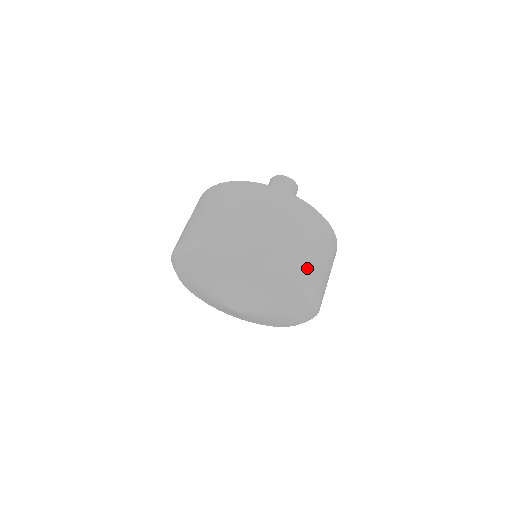
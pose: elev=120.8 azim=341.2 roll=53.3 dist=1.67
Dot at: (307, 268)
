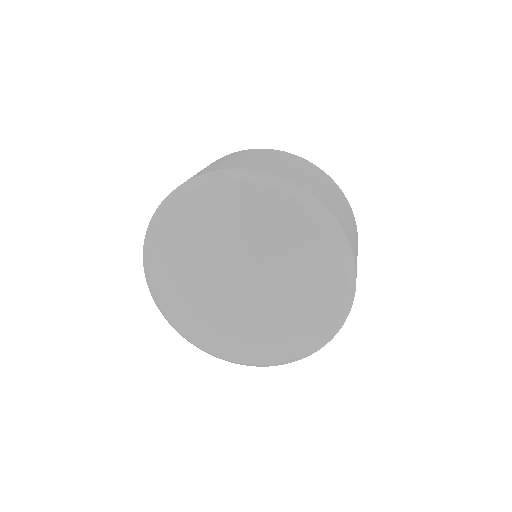
Dot at: (346, 230)
